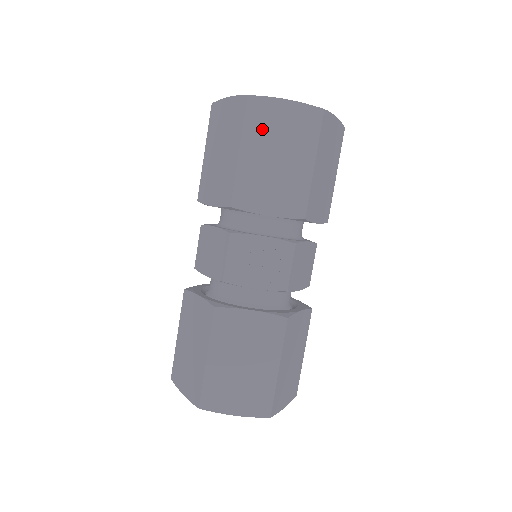
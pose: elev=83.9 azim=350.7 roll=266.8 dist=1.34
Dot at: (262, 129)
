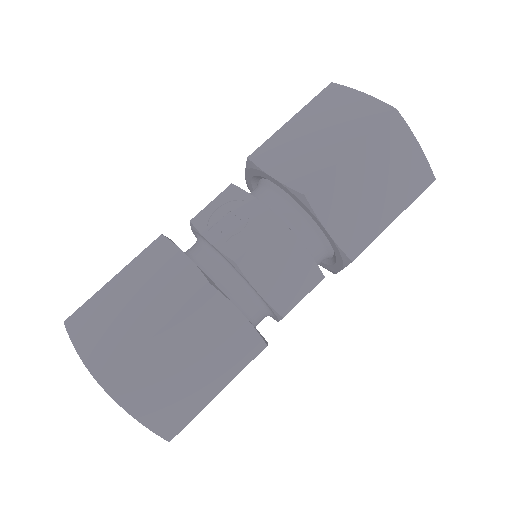
Dot at: (324, 108)
